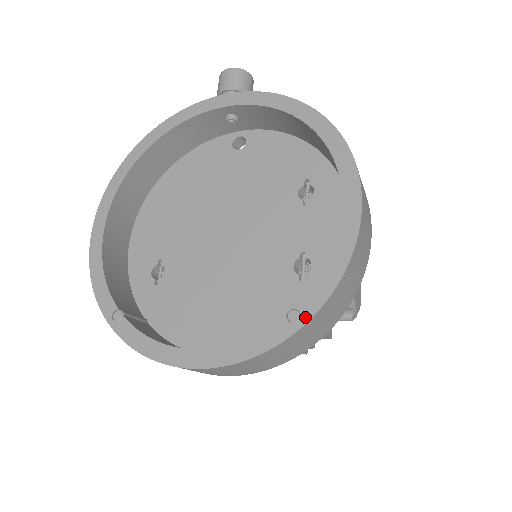
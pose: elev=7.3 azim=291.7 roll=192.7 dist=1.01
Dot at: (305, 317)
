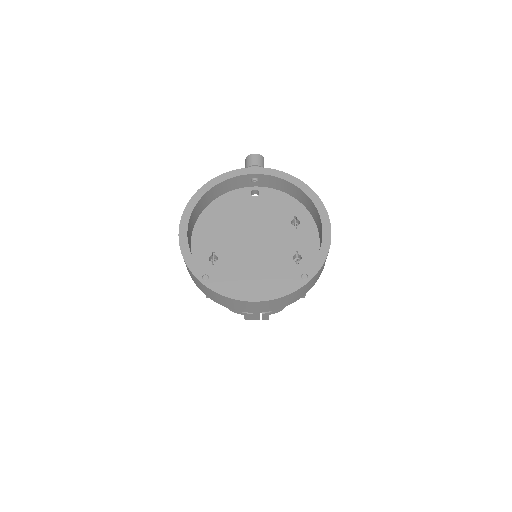
Dot at: (310, 277)
